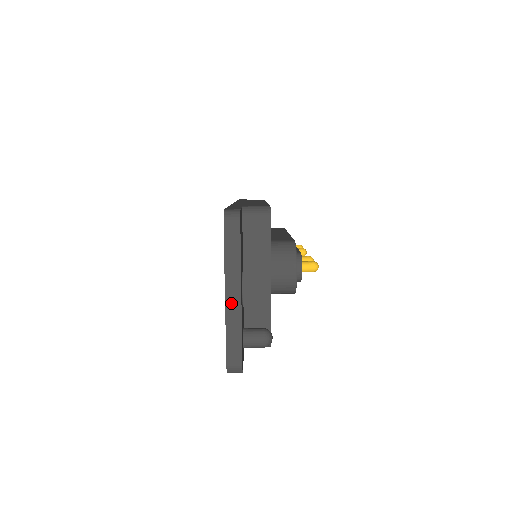
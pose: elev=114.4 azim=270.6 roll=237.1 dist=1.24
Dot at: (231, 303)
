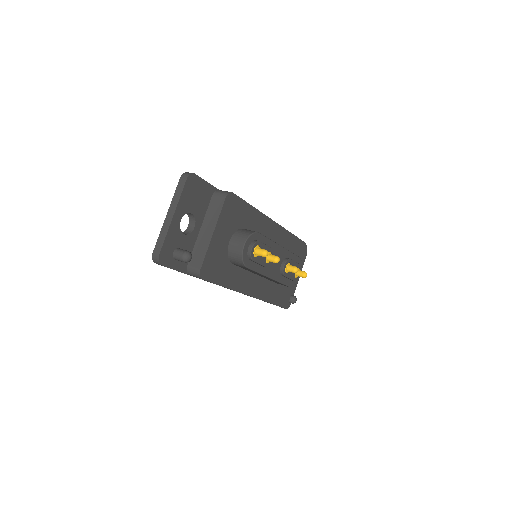
Dot at: (168, 219)
